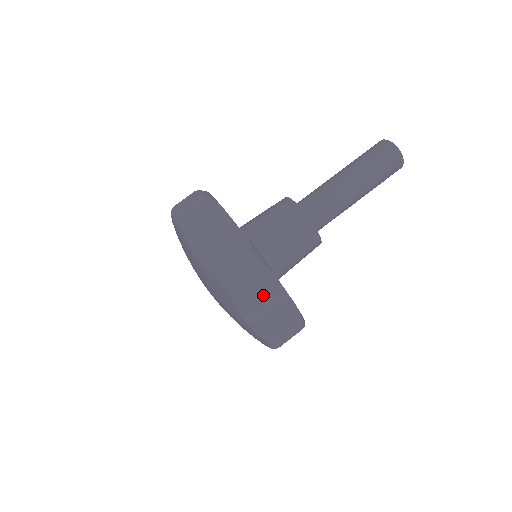
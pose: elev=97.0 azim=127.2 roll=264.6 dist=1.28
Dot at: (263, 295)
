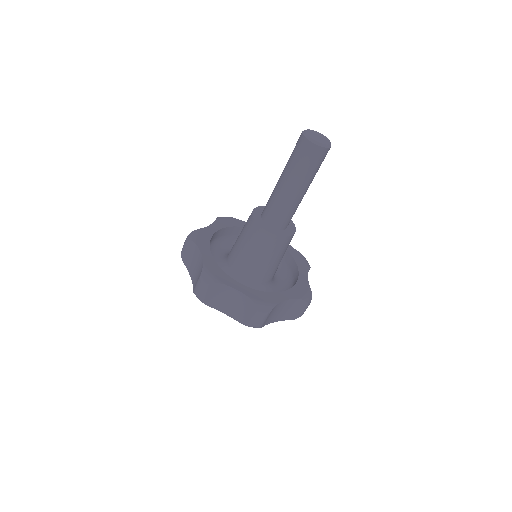
Dot at: (278, 310)
